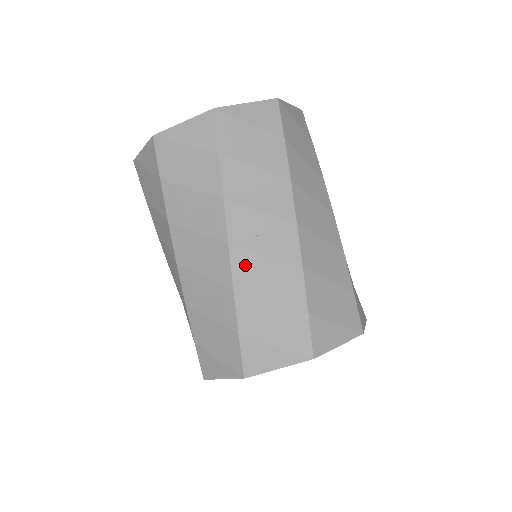
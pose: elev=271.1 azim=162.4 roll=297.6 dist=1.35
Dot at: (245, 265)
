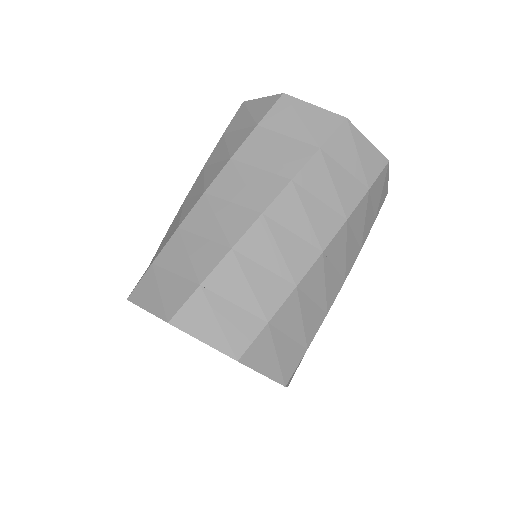
Dot at: (315, 277)
